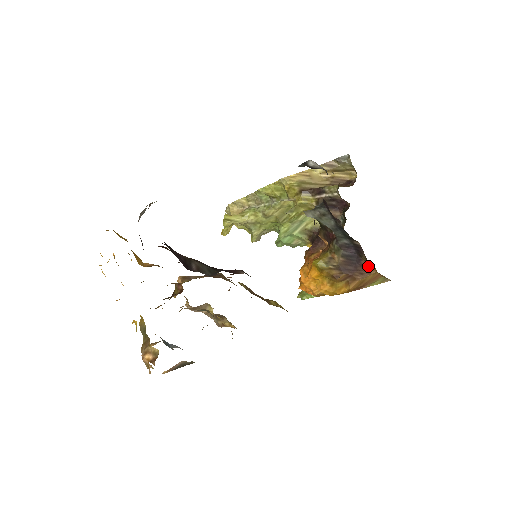
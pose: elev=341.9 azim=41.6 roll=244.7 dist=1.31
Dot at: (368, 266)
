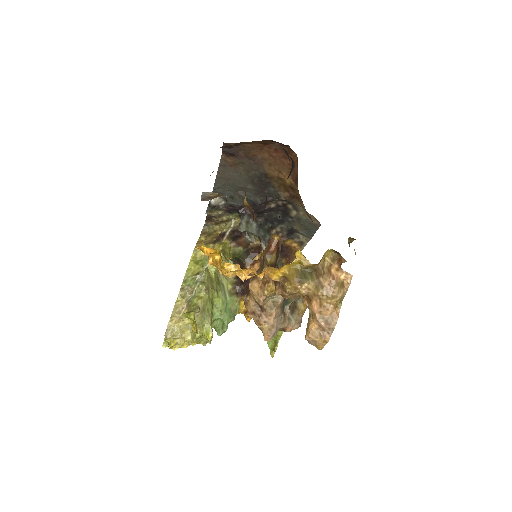
Dot at: (288, 246)
